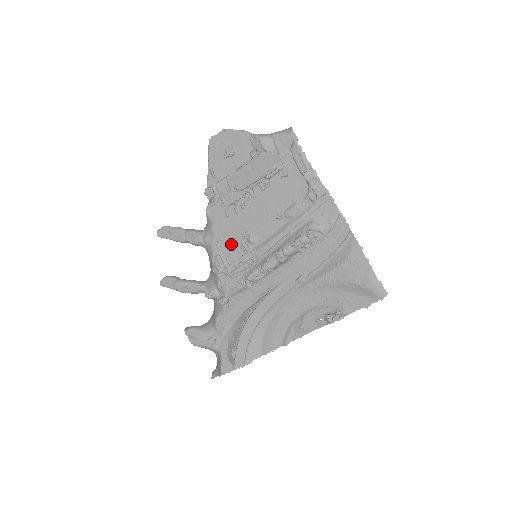
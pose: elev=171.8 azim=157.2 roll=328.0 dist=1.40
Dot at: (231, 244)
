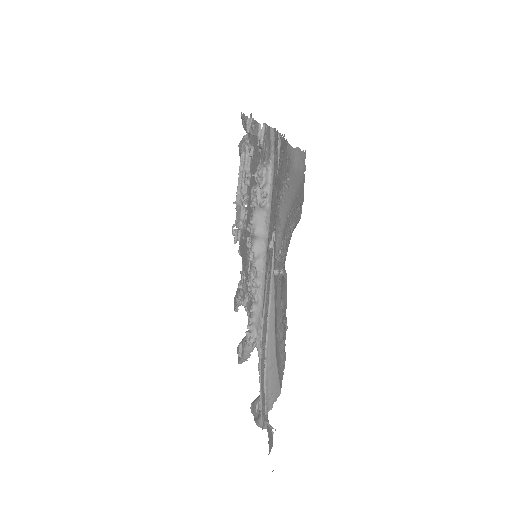
Dot at: occluded
